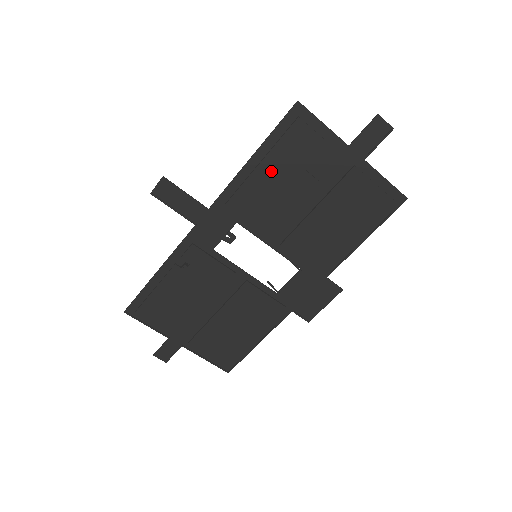
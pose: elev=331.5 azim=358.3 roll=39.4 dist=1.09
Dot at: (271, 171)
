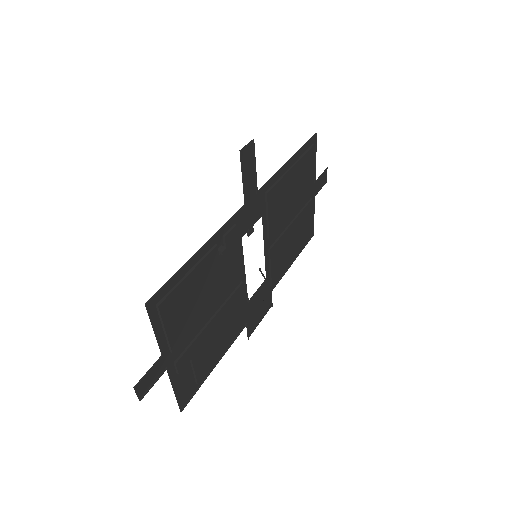
Dot at: (292, 178)
